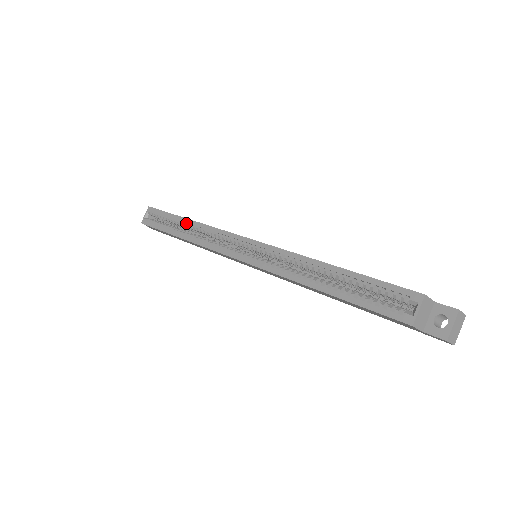
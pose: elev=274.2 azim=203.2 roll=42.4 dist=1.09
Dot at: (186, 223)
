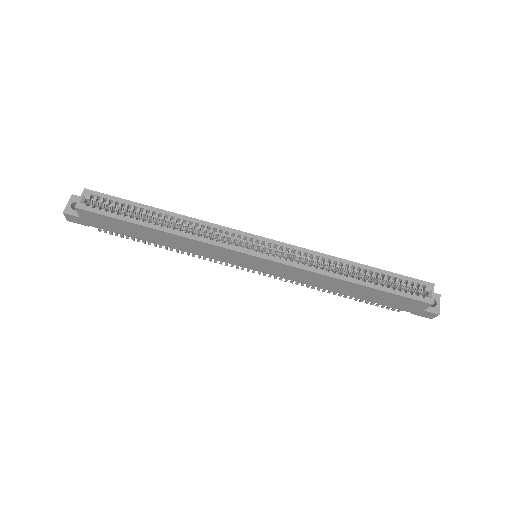
Dot at: (164, 215)
